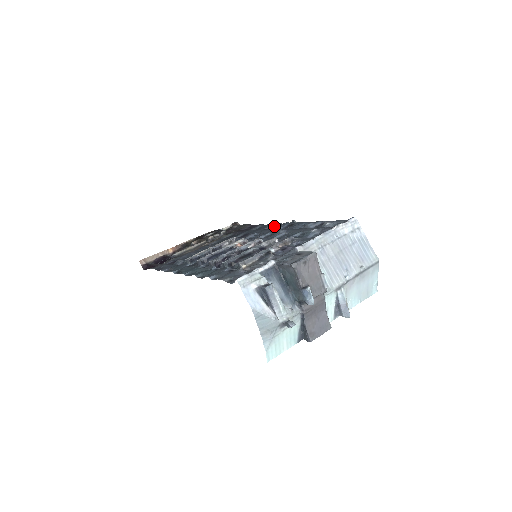
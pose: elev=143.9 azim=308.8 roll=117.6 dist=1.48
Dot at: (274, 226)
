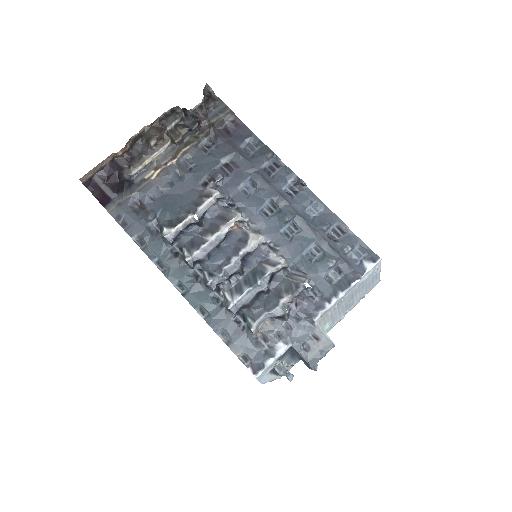
Dot at: (273, 161)
